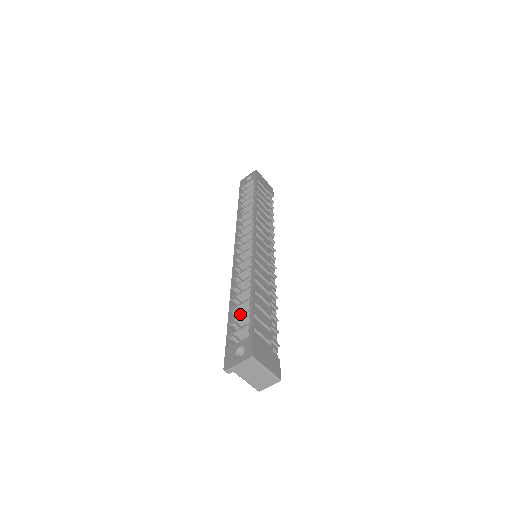
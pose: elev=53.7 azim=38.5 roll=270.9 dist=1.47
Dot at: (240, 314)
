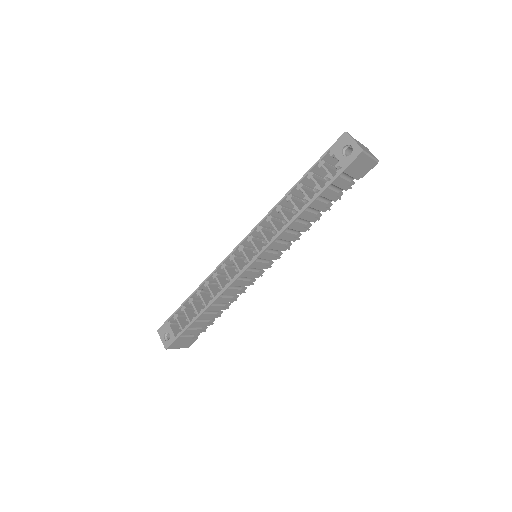
Dot at: (195, 303)
